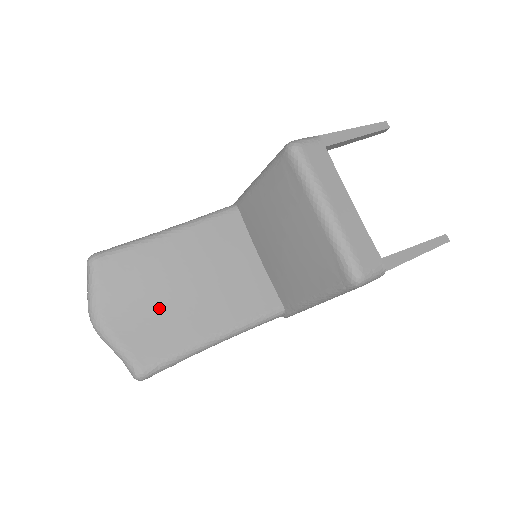
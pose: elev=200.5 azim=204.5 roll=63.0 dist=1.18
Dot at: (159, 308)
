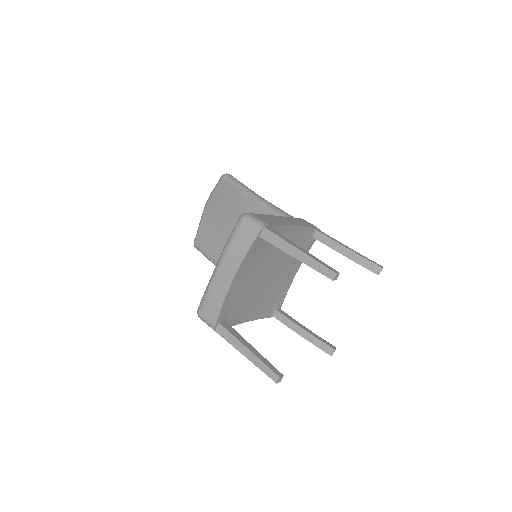
Dot at: (219, 227)
